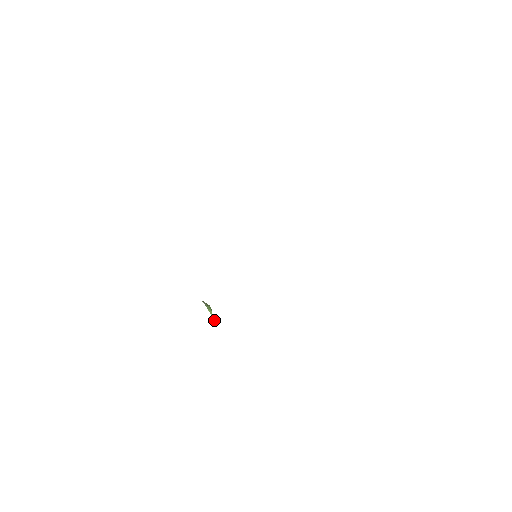
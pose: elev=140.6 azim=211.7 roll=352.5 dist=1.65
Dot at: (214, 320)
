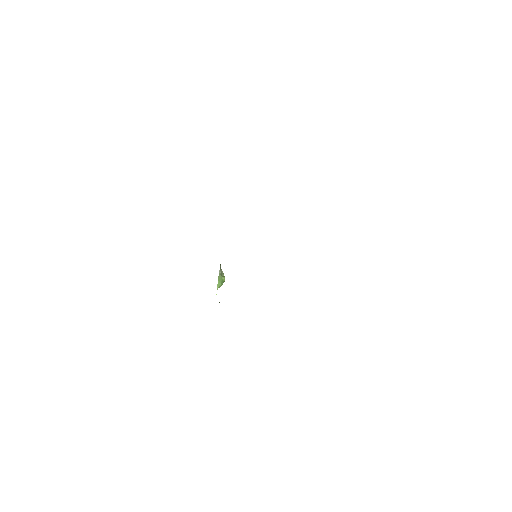
Dot at: (216, 294)
